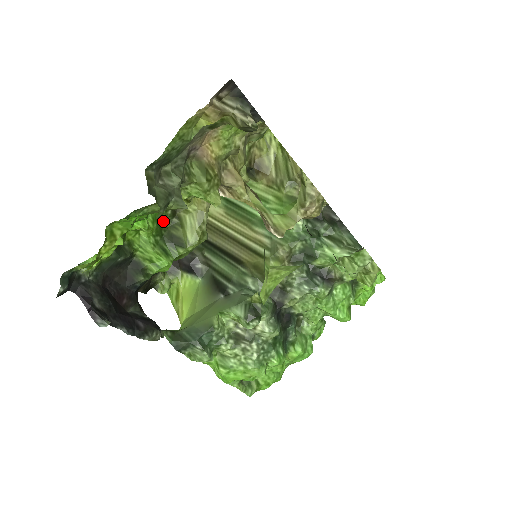
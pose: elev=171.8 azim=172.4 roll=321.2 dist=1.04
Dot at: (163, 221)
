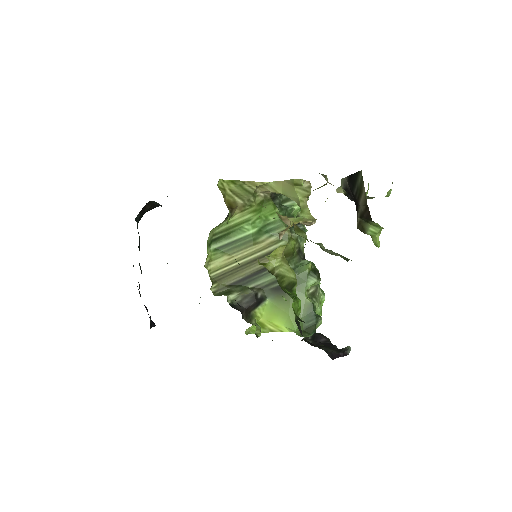
Dot at: (280, 286)
